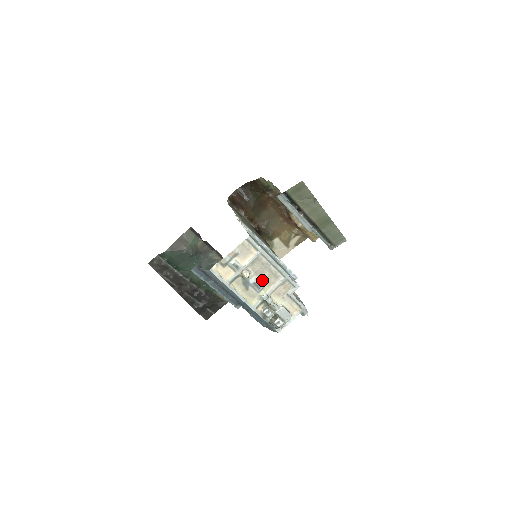
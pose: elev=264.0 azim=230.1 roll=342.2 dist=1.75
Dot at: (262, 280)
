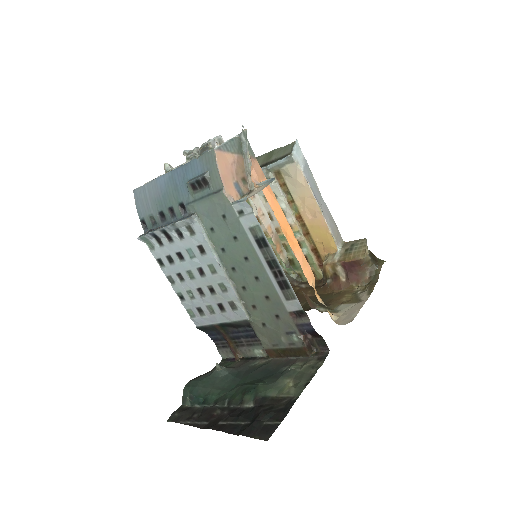
Dot at: occluded
